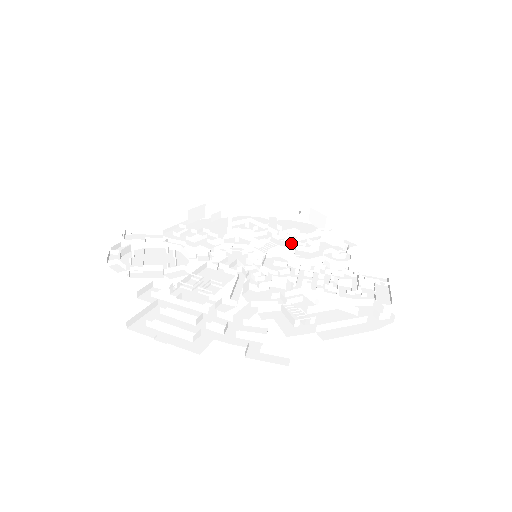
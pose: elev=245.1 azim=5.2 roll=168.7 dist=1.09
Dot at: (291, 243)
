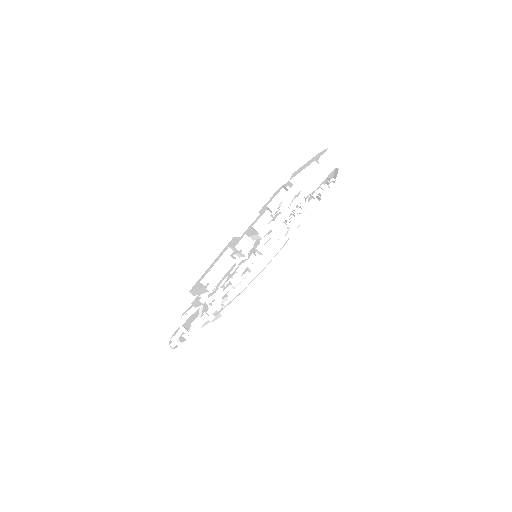
Dot at: occluded
